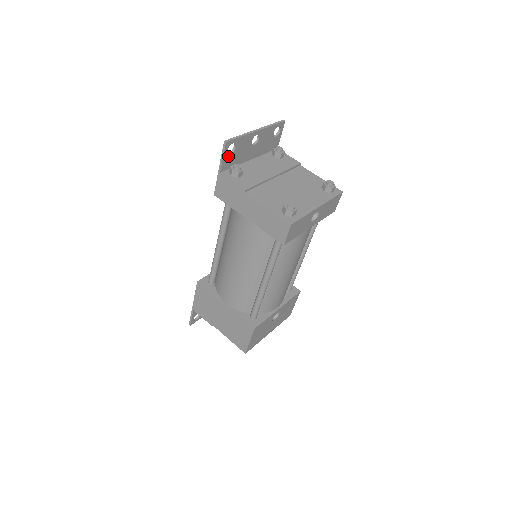
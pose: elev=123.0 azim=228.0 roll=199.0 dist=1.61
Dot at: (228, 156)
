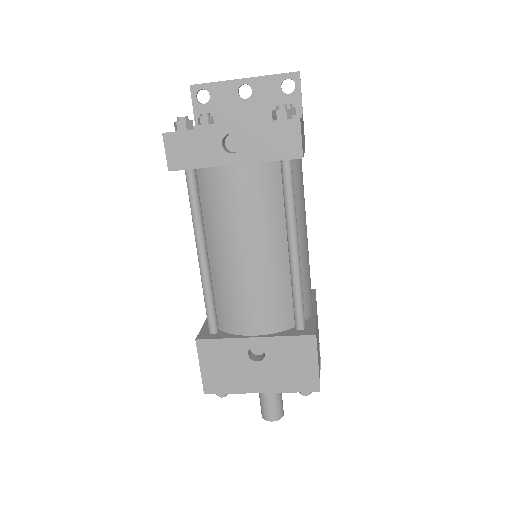
Dot at: (202, 106)
